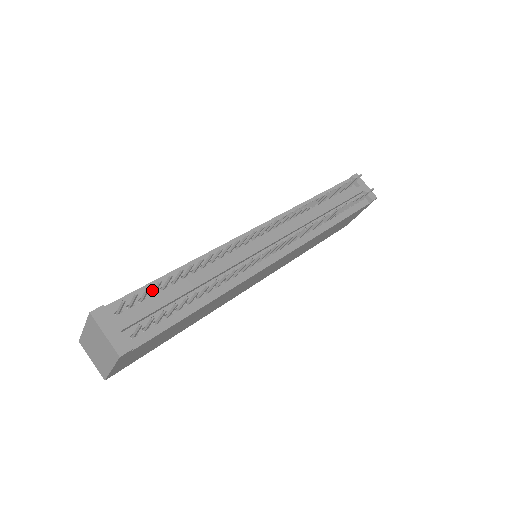
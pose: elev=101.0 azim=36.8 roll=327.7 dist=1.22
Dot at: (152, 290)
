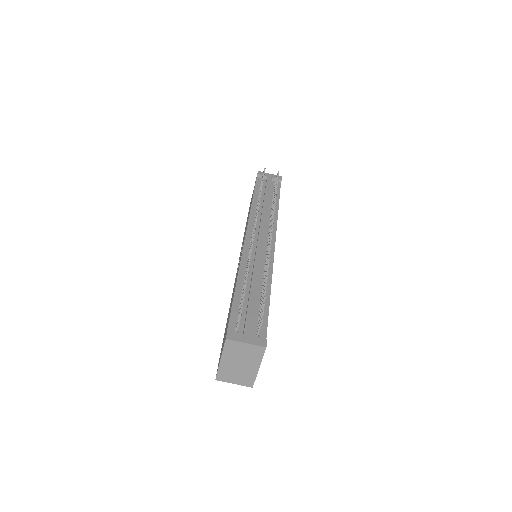
Dot at: (238, 306)
